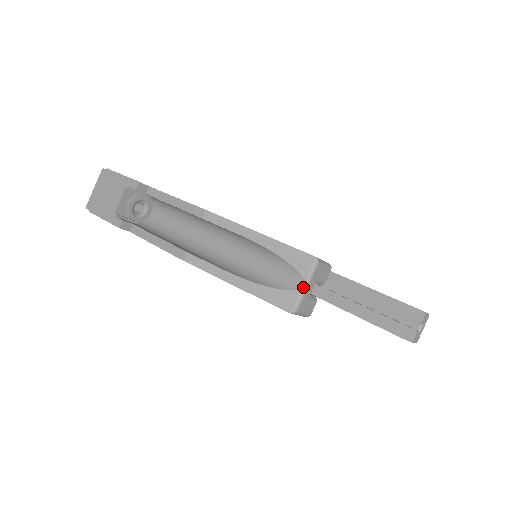
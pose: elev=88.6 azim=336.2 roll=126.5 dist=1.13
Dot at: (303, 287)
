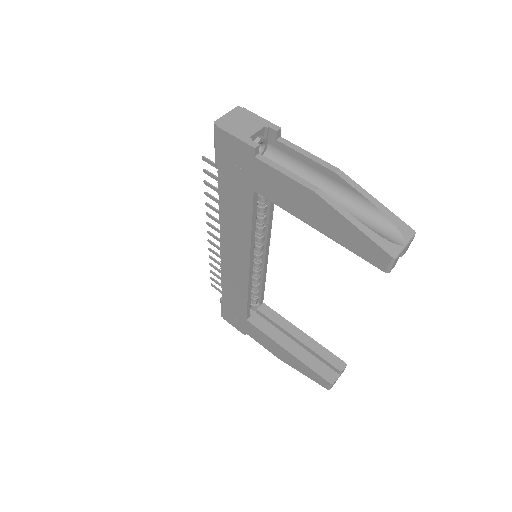
Dot at: (404, 245)
